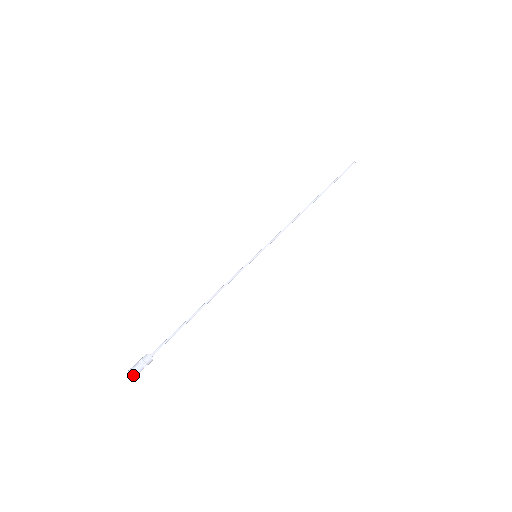
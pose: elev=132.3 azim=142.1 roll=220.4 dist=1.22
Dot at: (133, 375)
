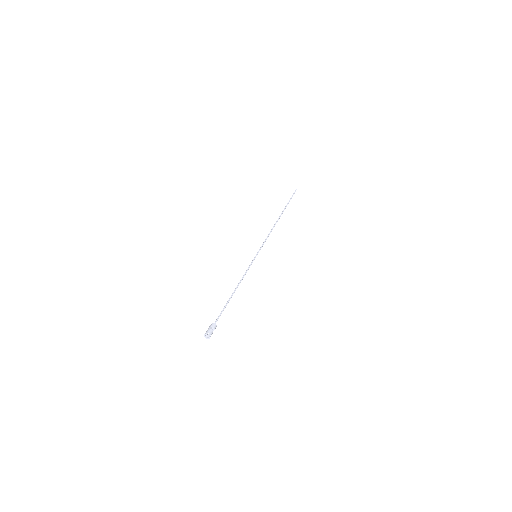
Dot at: occluded
